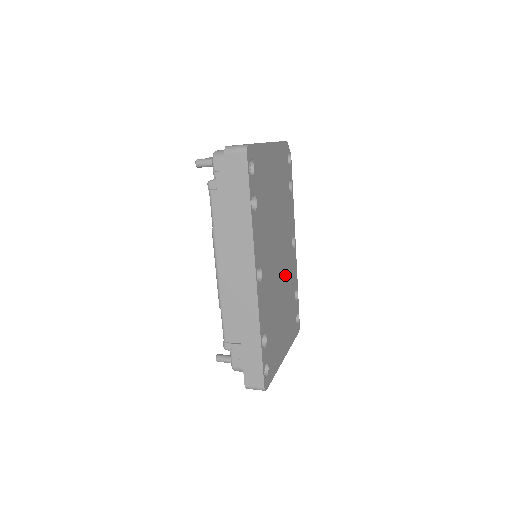
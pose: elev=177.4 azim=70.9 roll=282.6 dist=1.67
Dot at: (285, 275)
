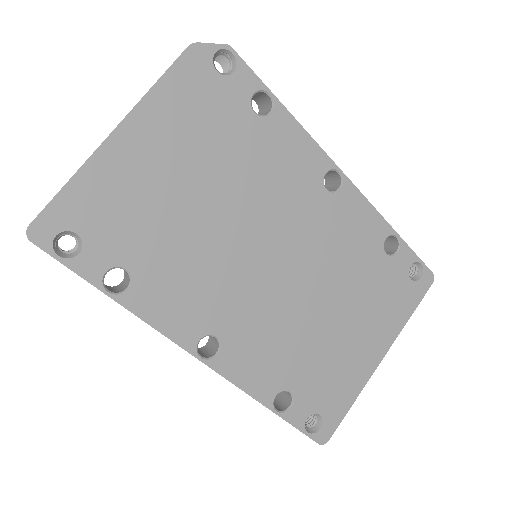
Dot at: (321, 260)
